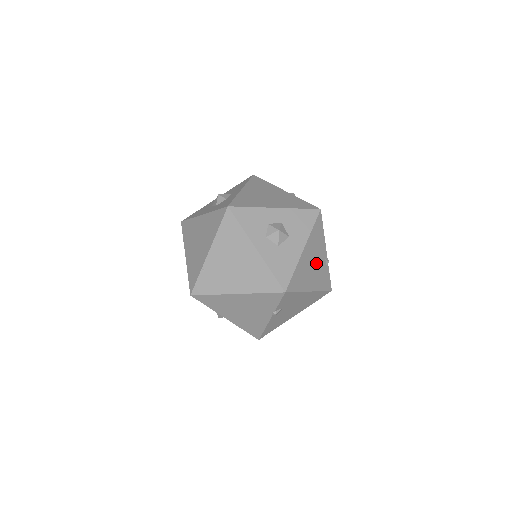
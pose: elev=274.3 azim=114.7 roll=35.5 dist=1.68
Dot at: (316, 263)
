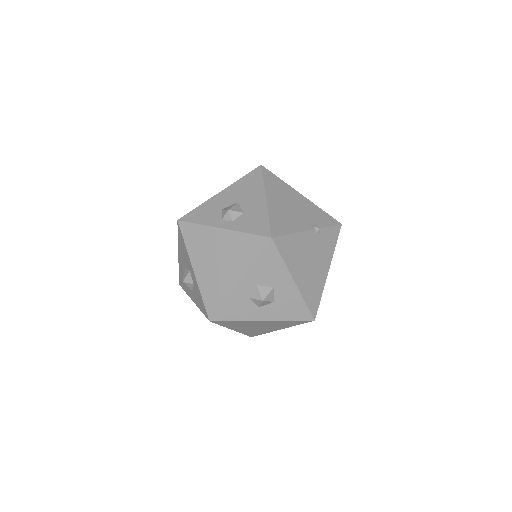
Dot at: (312, 256)
